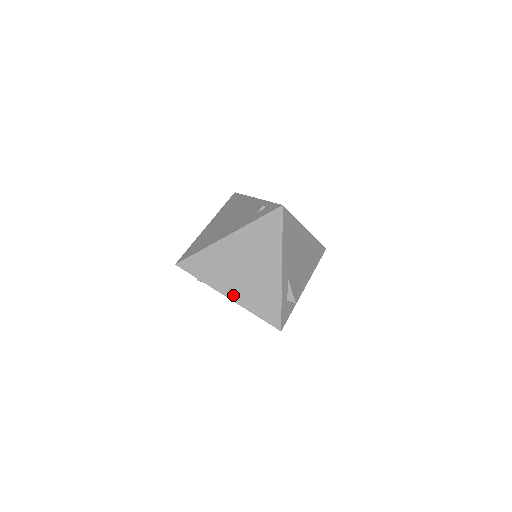
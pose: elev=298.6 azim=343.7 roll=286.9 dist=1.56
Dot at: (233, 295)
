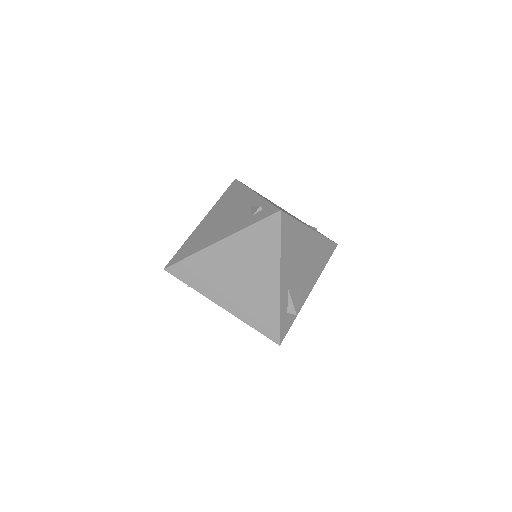
Dot at: (227, 305)
